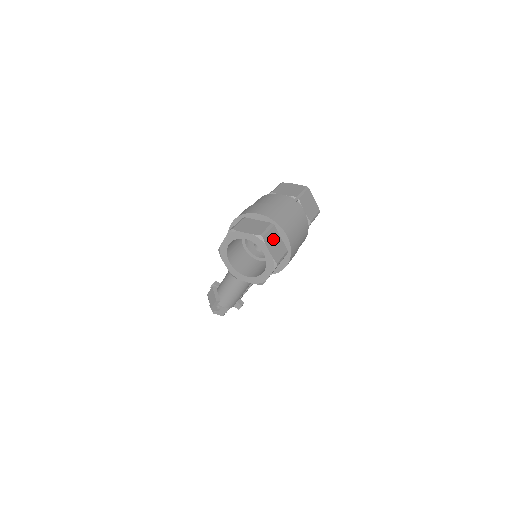
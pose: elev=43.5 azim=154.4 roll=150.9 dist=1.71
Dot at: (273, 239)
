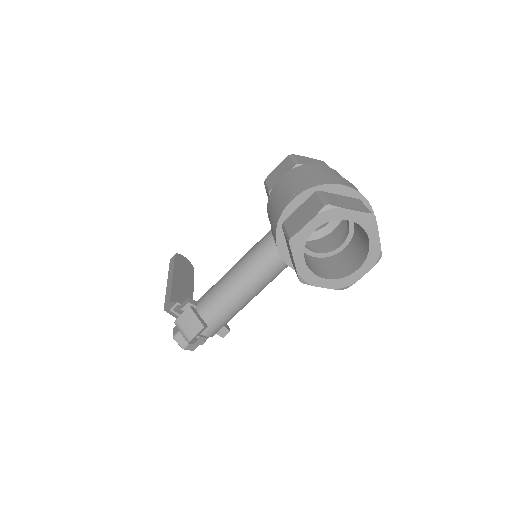
Dot at: occluded
